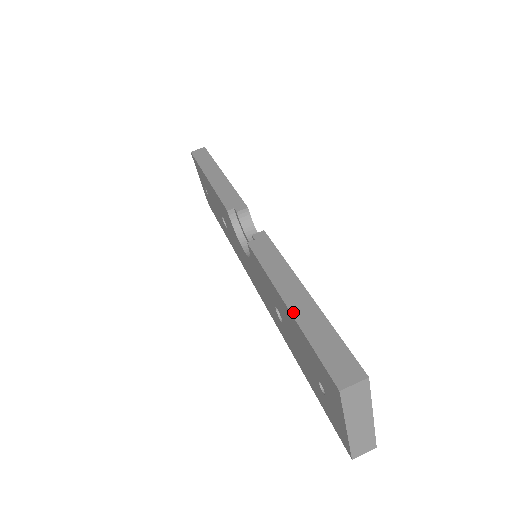
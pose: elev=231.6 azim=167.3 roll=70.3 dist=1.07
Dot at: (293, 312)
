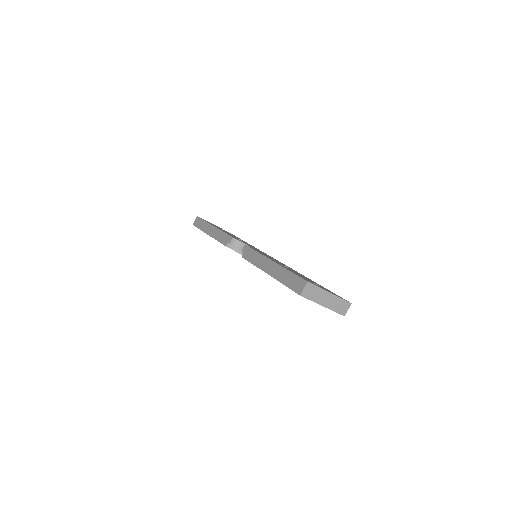
Dot at: (272, 276)
